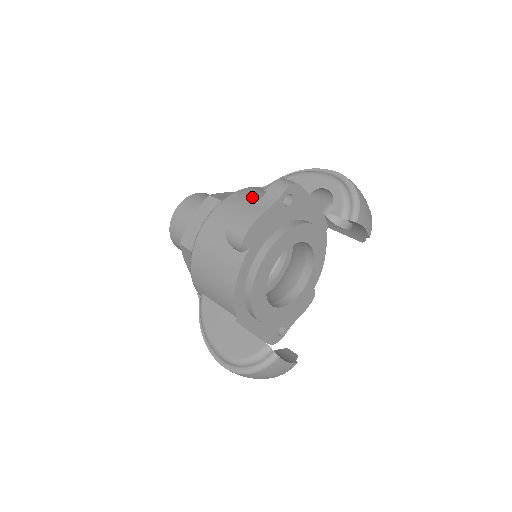
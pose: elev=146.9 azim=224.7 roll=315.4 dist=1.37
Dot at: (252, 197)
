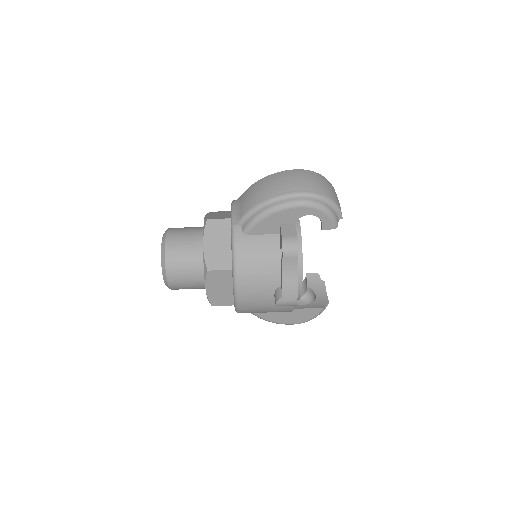
Dot at: (255, 258)
